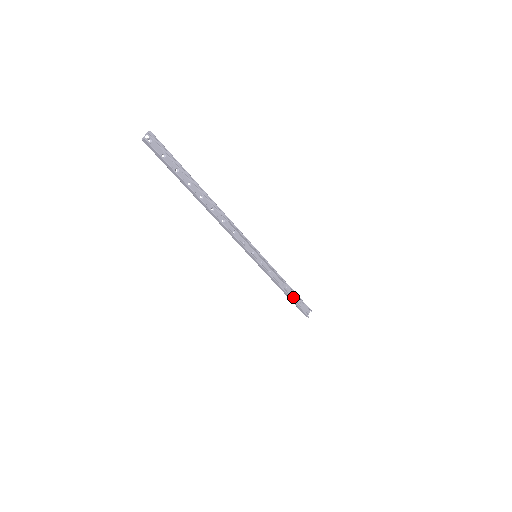
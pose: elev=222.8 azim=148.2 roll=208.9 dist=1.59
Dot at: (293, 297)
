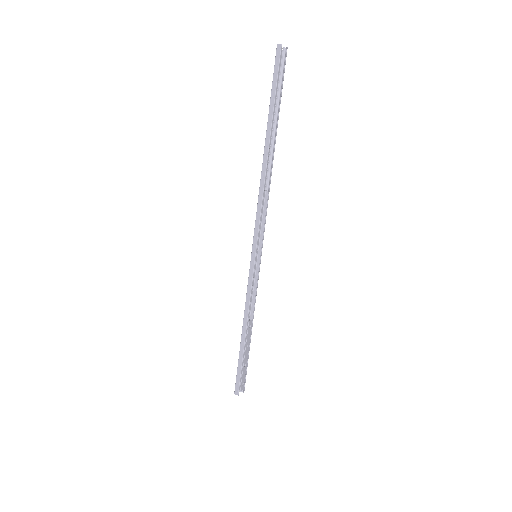
Dot at: (246, 347)
